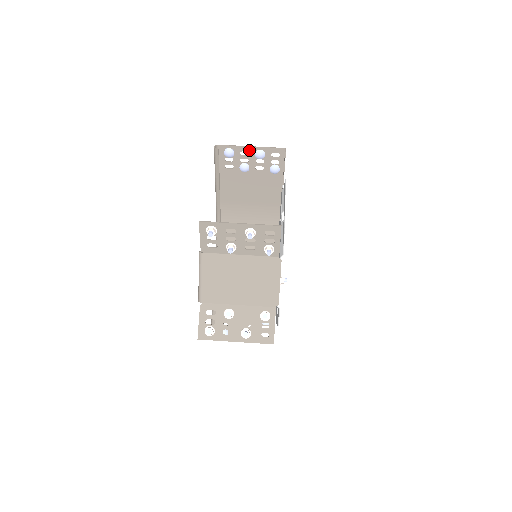
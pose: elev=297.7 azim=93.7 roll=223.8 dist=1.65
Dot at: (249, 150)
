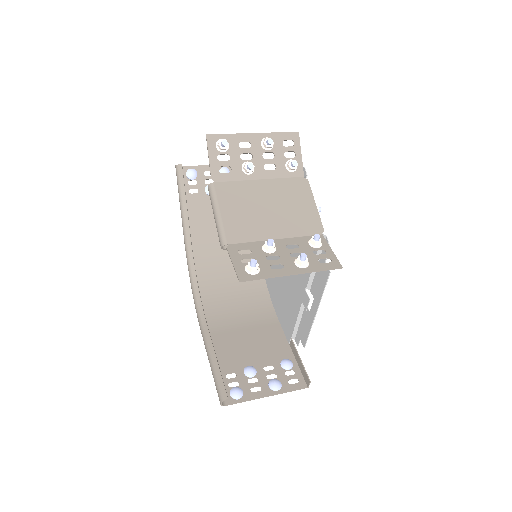
Dot at: occluded
